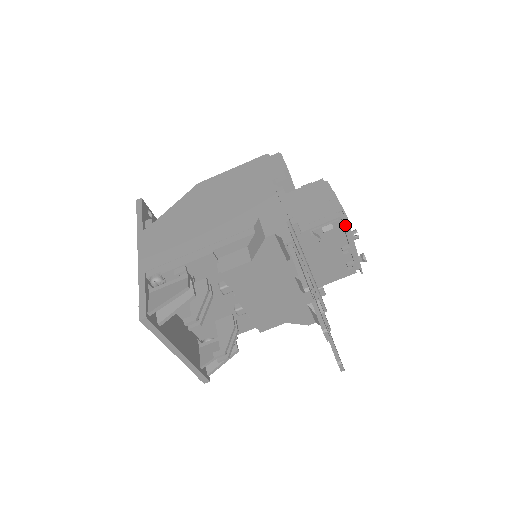
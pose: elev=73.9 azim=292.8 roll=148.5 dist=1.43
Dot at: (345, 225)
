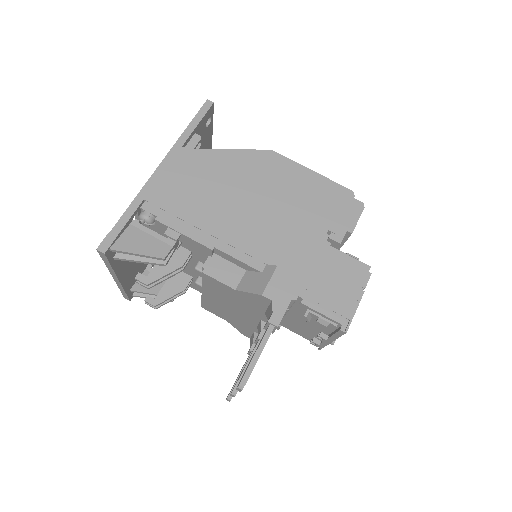
Dot at: (339, 332)
